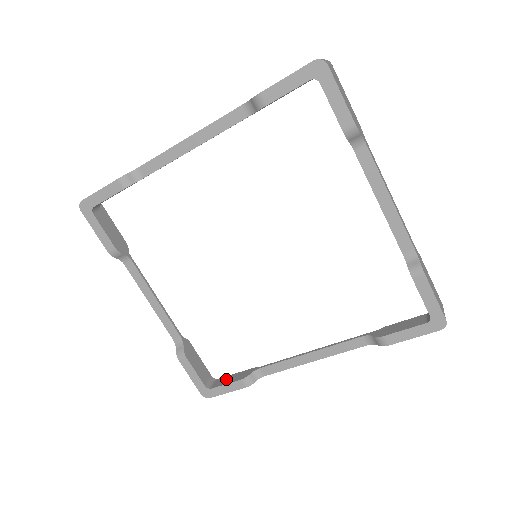
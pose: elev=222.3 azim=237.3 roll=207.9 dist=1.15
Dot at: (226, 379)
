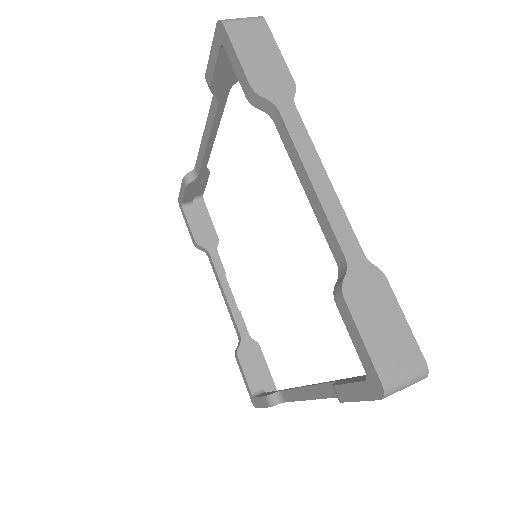
Dot at: (266, 393)
